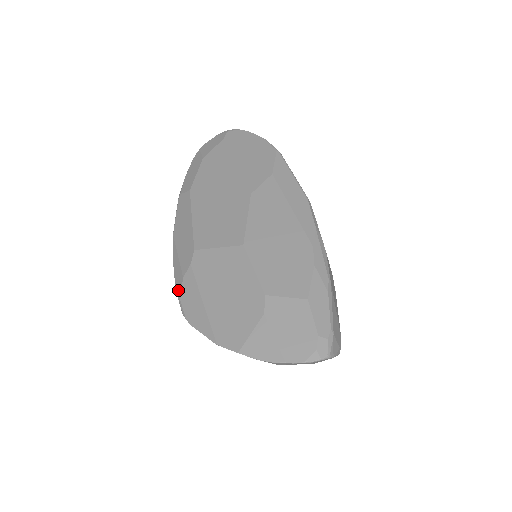
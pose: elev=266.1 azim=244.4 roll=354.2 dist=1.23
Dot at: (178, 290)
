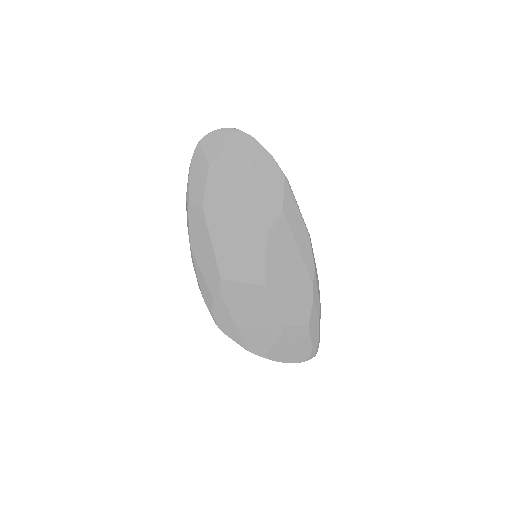
Dot at: (208, 305)
